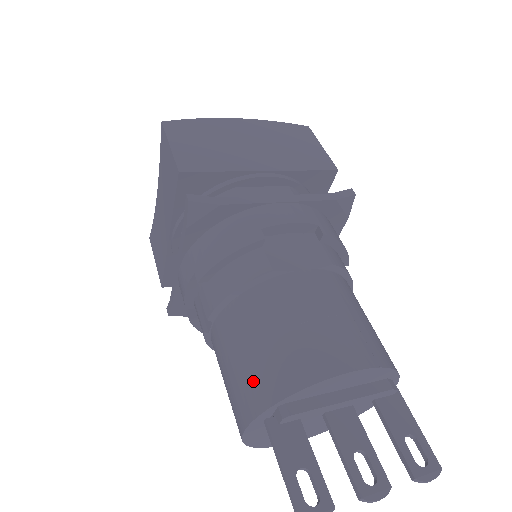
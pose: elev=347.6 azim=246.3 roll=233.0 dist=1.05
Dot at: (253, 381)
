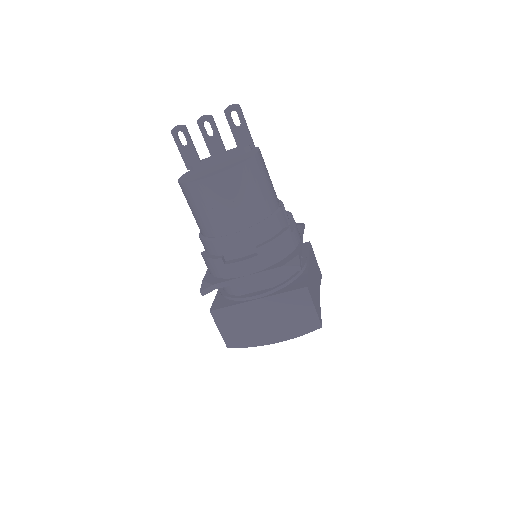
Dot at: occluded
